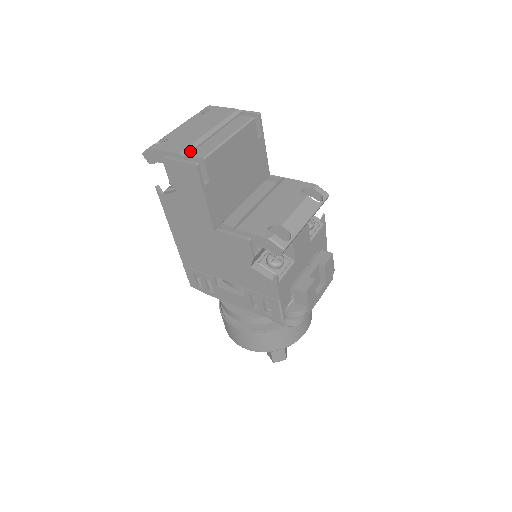
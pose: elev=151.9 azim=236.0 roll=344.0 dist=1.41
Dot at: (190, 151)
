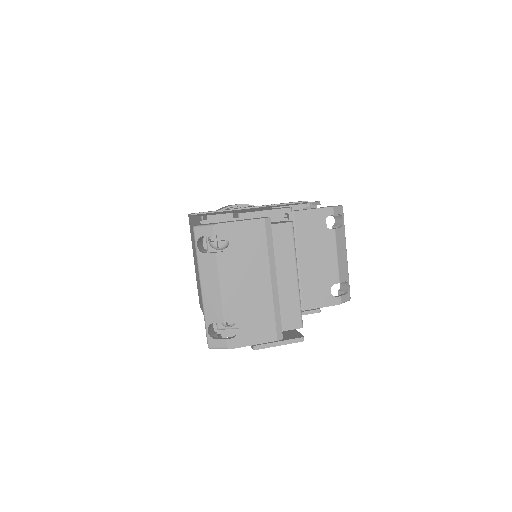
Dot at: (281, 327)
